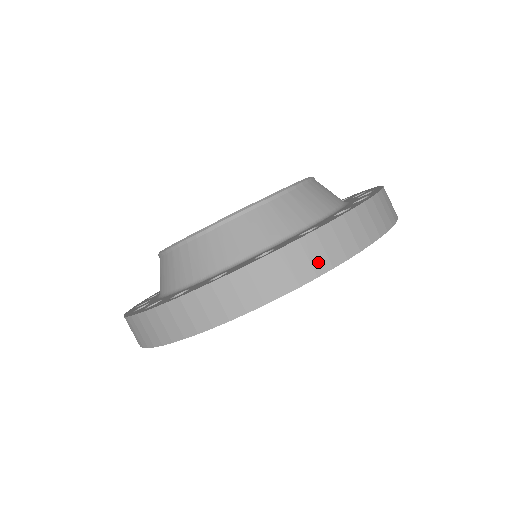
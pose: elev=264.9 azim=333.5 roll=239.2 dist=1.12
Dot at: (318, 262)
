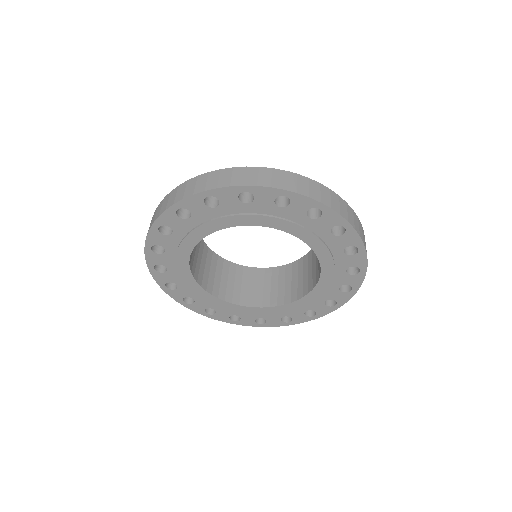
Dot at: (314, 193)
